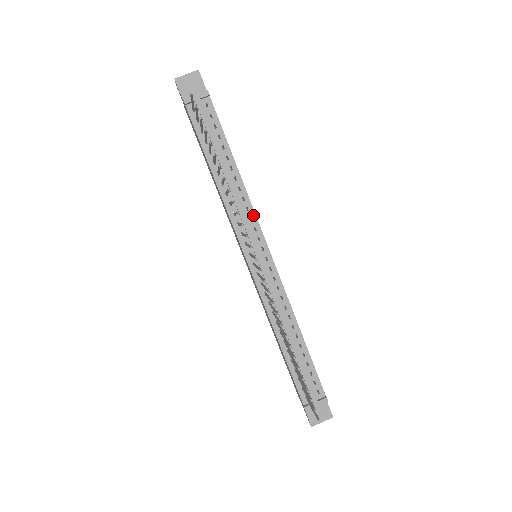
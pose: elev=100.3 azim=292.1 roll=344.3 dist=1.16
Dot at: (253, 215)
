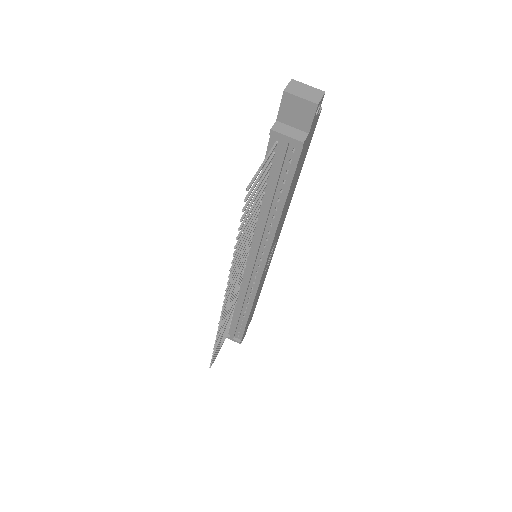
Dot at: (269, 246)
